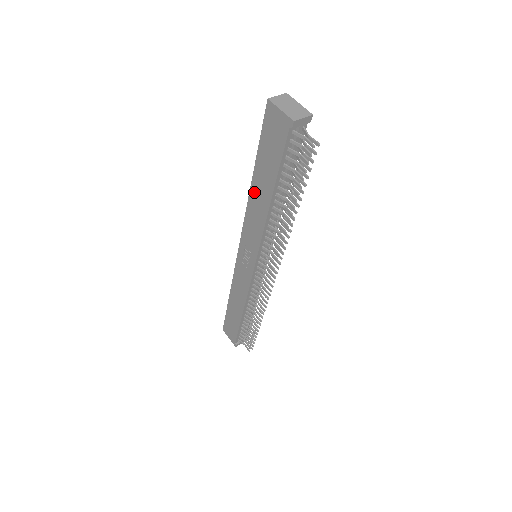
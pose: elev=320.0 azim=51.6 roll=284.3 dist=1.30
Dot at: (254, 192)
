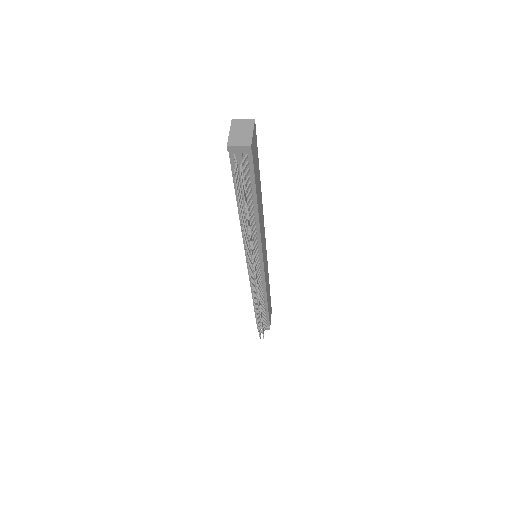
Dot at: occluded
